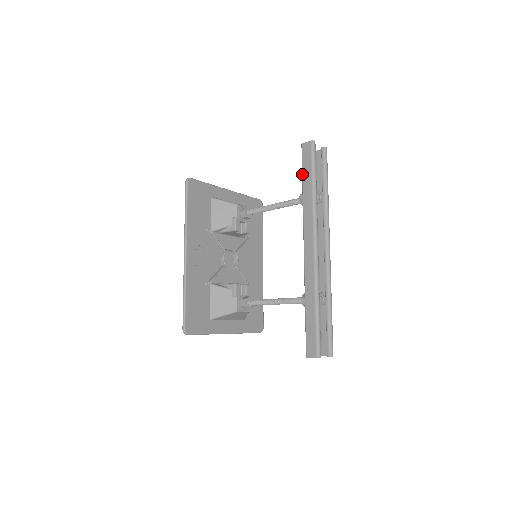
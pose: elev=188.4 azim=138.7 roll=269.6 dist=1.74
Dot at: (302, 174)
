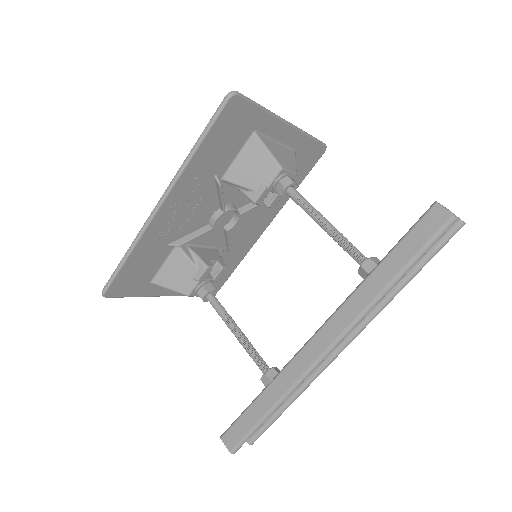
Dot at: (395, 246)
